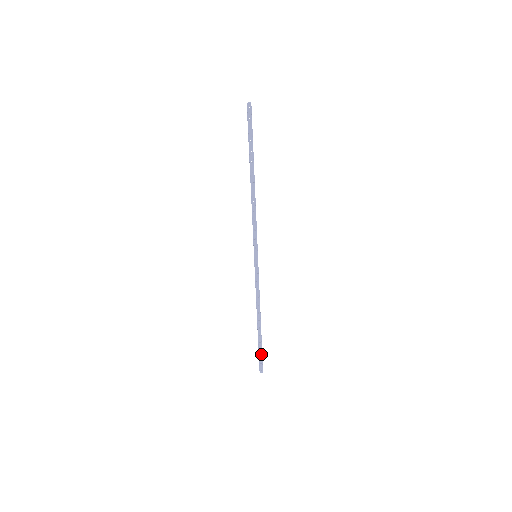
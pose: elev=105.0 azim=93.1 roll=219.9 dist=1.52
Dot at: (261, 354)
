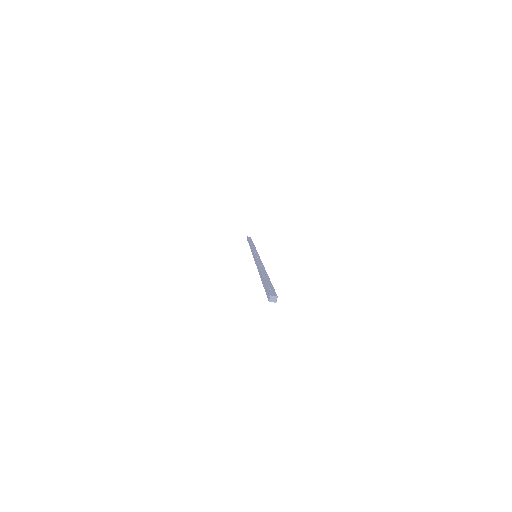
Dot at: occluded
